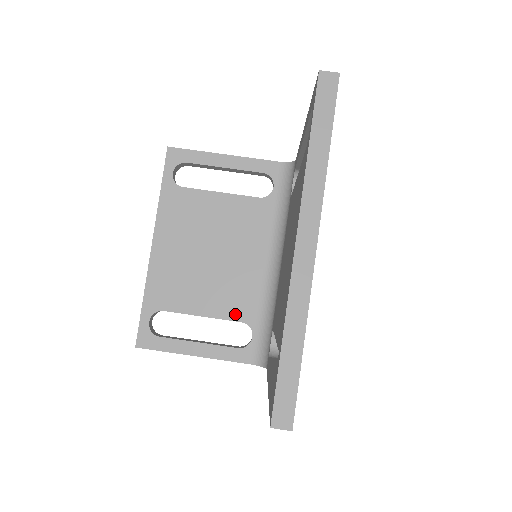
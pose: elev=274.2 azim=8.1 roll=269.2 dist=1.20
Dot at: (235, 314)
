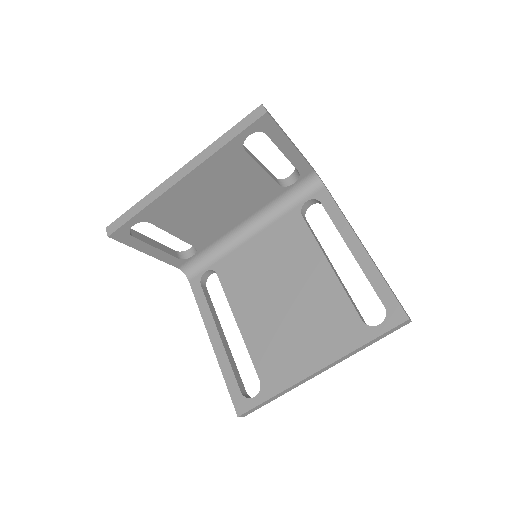
Dot at: (195, 242)
